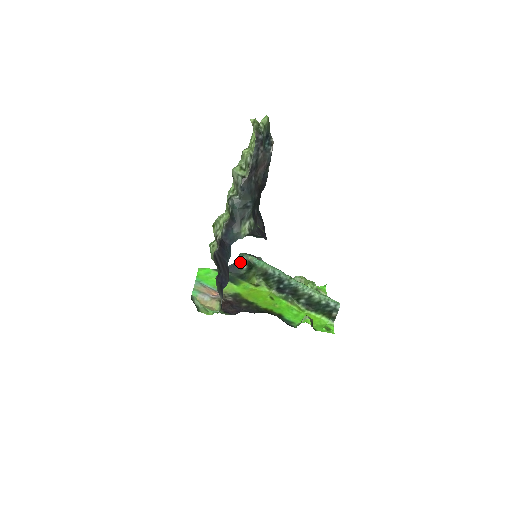
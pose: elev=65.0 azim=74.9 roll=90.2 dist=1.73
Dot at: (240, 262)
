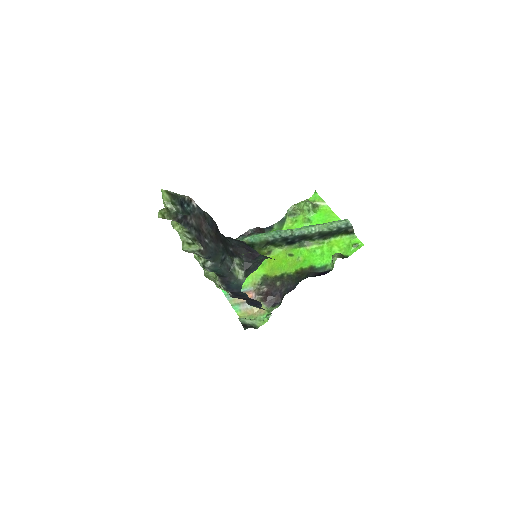
Dot at: occluded
